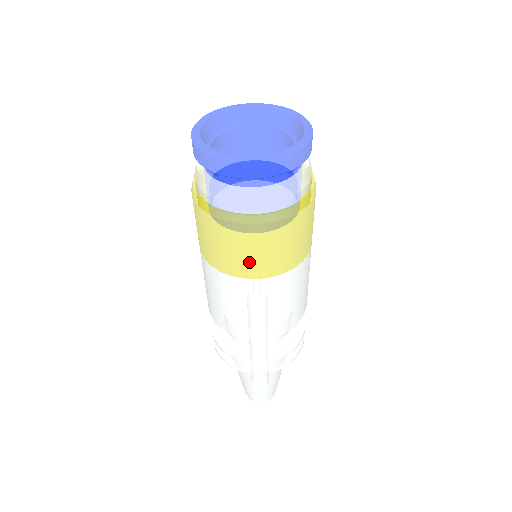
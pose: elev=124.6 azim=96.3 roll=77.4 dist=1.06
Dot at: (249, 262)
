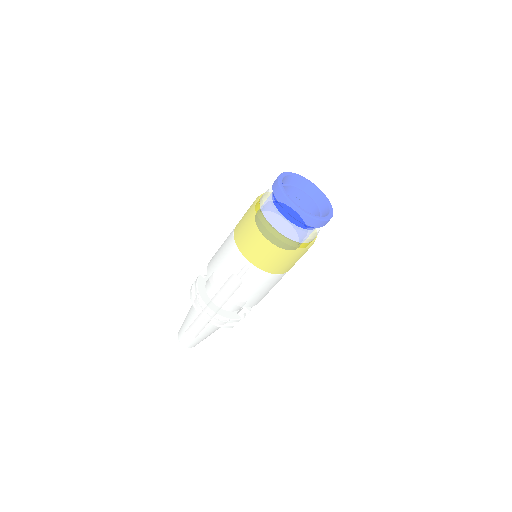
Dot at: (248, 244)
